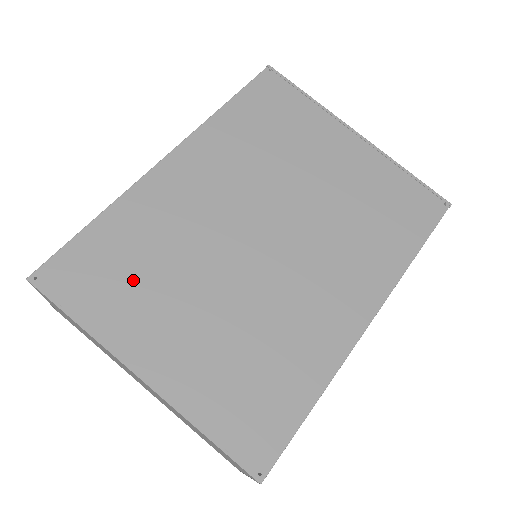
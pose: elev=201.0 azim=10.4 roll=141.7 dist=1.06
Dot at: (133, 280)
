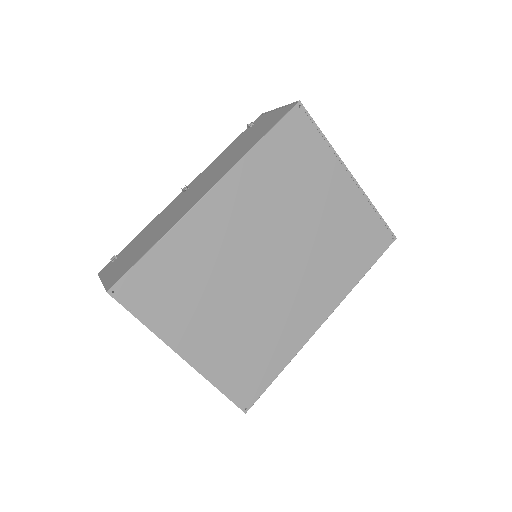
Dot at: (181, 293)
